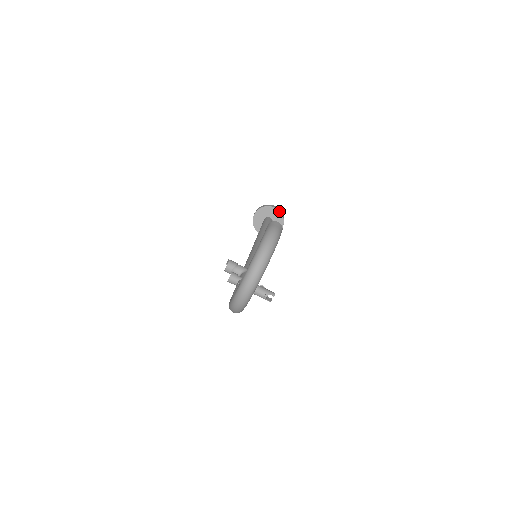
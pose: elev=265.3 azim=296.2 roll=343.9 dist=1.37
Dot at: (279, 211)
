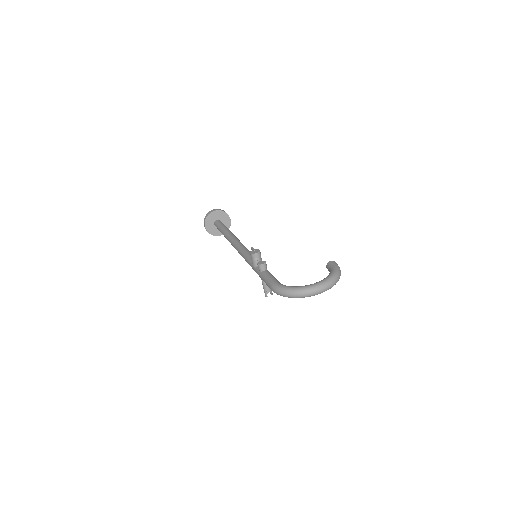
Dot at: occluded
